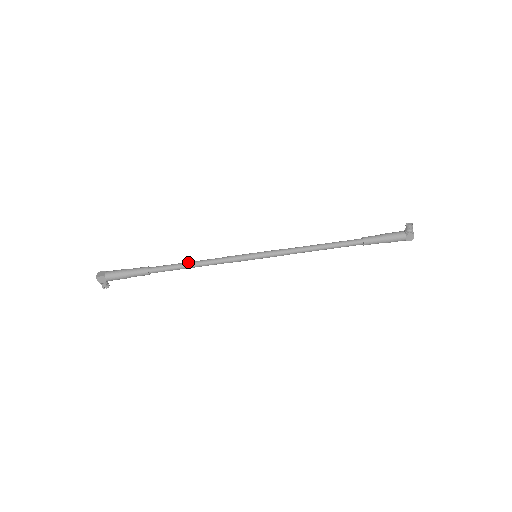
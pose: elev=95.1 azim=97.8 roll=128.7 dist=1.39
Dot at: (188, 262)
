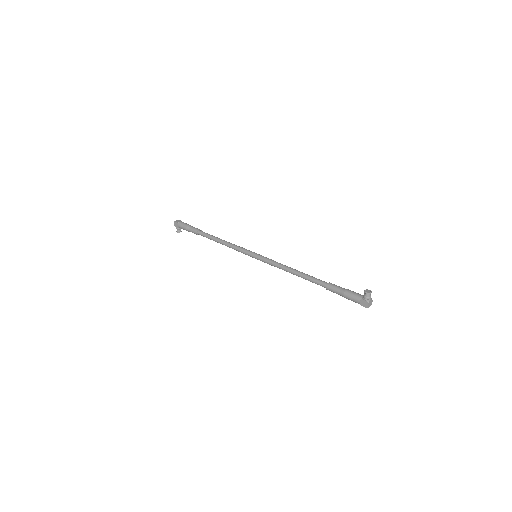
Dot at: (219, 238)
